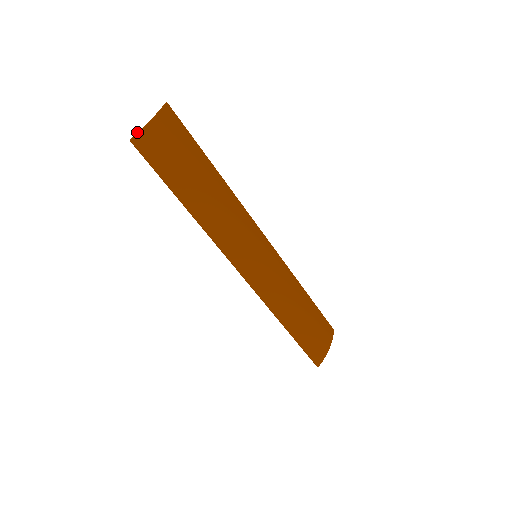
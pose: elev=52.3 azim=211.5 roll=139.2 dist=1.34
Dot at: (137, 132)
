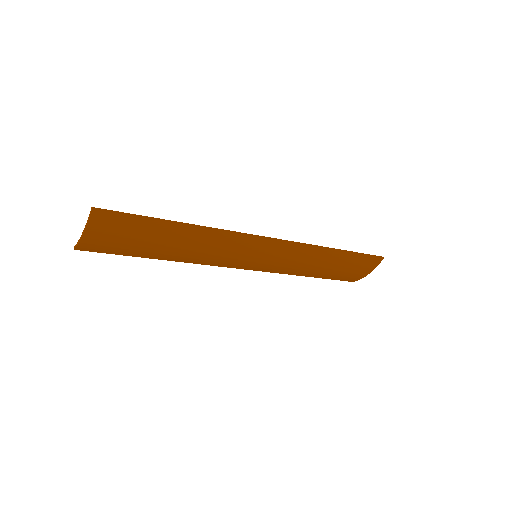
Dot at: occluded
